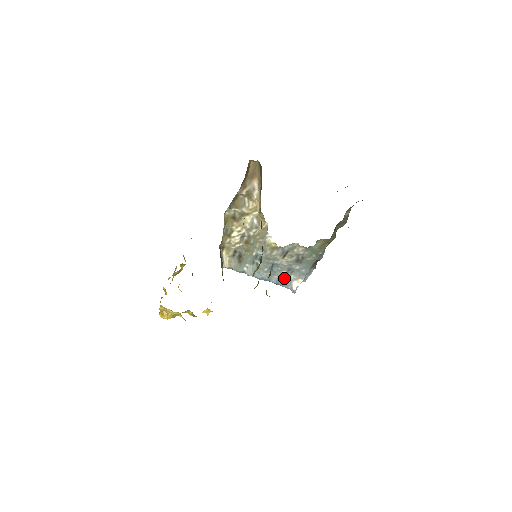
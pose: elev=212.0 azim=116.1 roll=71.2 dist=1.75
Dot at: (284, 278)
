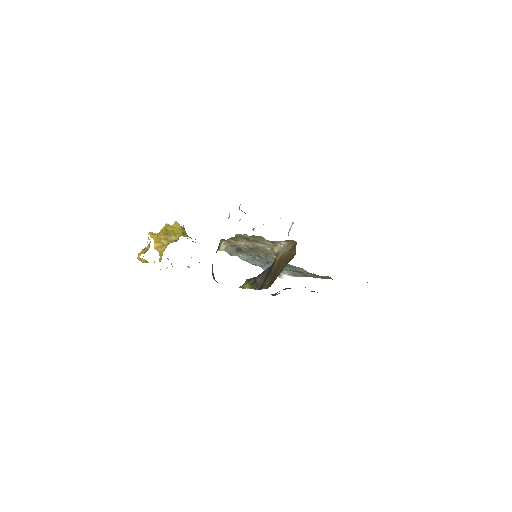
Dot at: occluded
